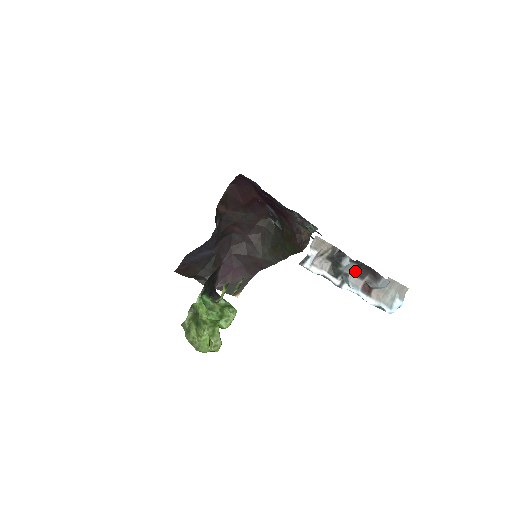
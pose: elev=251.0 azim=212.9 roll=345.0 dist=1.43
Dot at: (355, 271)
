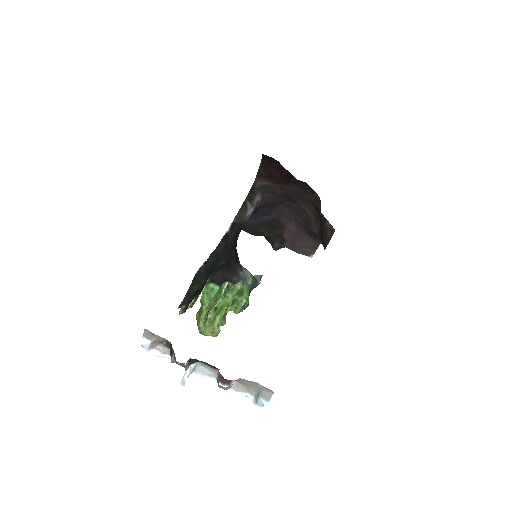
Dot at: (204, 362)
